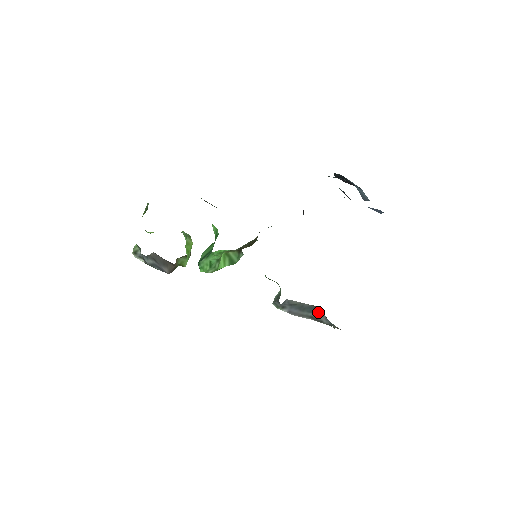
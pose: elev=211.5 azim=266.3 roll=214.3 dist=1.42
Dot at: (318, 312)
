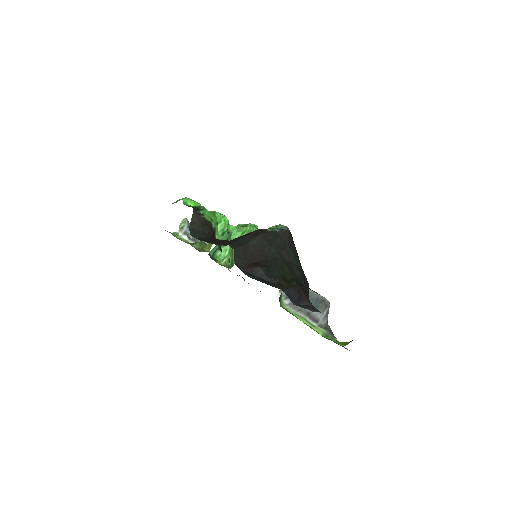
Dot at: (320, 308)
